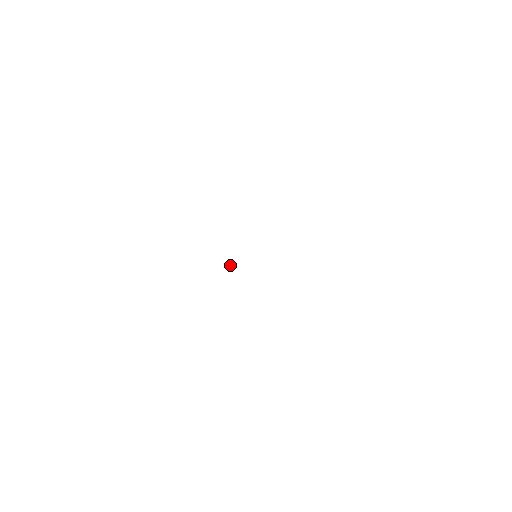
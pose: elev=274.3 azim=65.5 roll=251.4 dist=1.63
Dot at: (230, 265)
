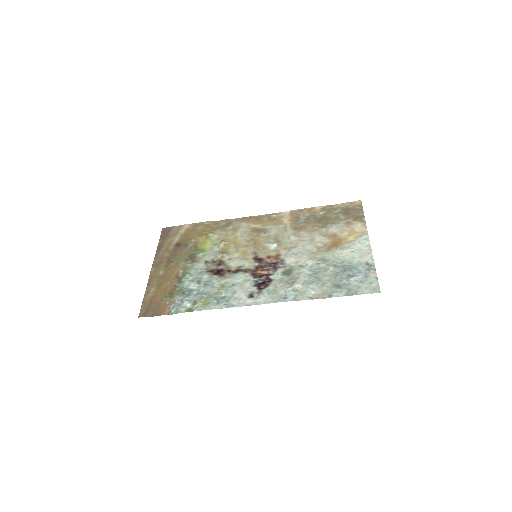
Dot at: (231, 265)
